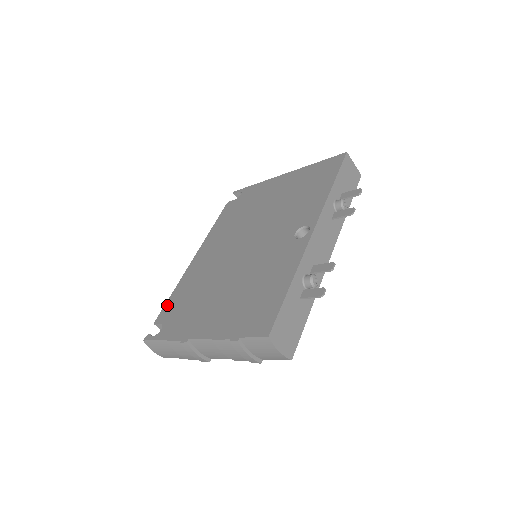
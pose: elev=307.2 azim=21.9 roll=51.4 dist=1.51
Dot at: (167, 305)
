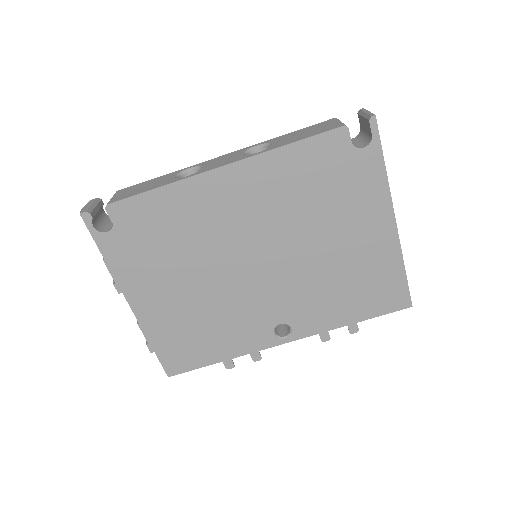
Dot at: (136, 203)
